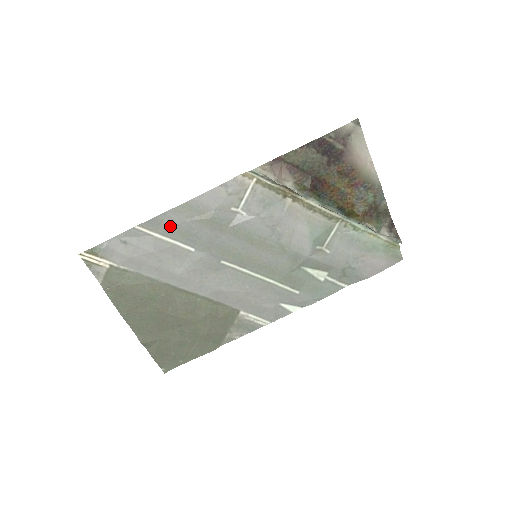
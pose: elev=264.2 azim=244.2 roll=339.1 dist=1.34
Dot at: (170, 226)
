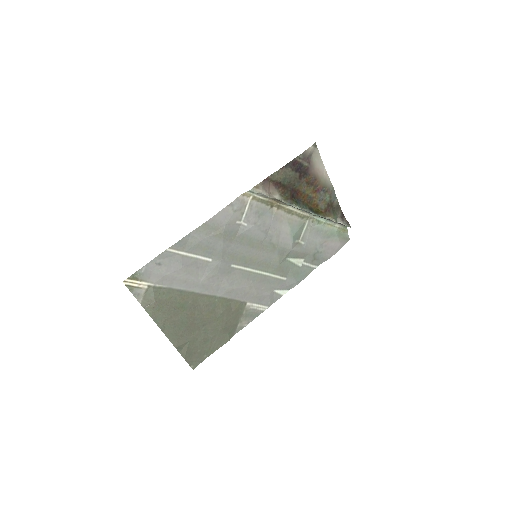
Dot at: (193, 244)
